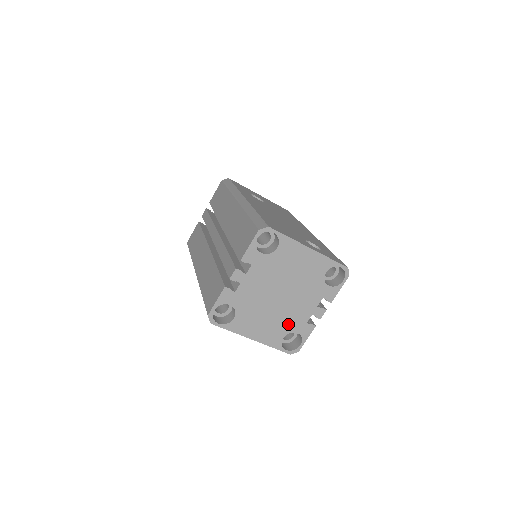
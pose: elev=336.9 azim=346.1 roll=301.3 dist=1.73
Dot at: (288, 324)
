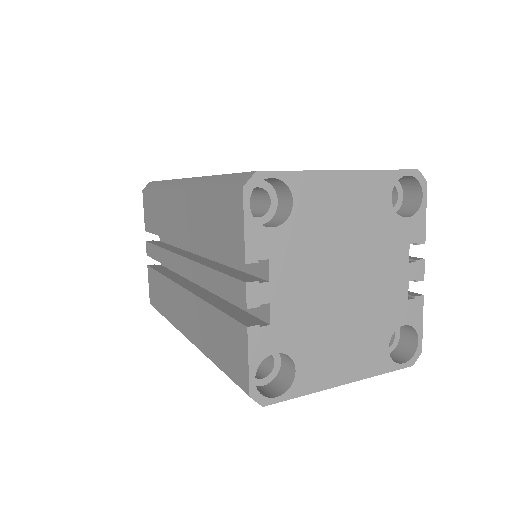
Dot at: (383, 321)
